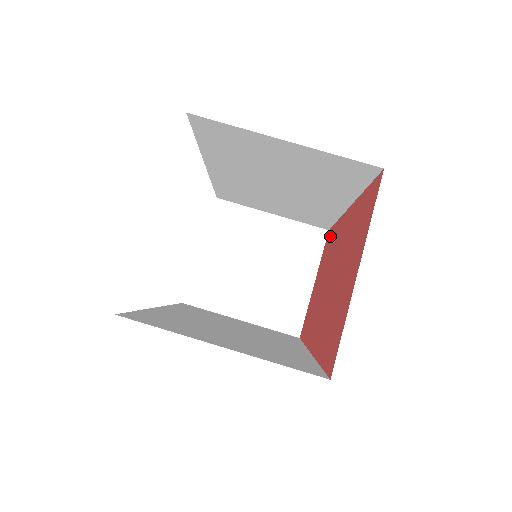
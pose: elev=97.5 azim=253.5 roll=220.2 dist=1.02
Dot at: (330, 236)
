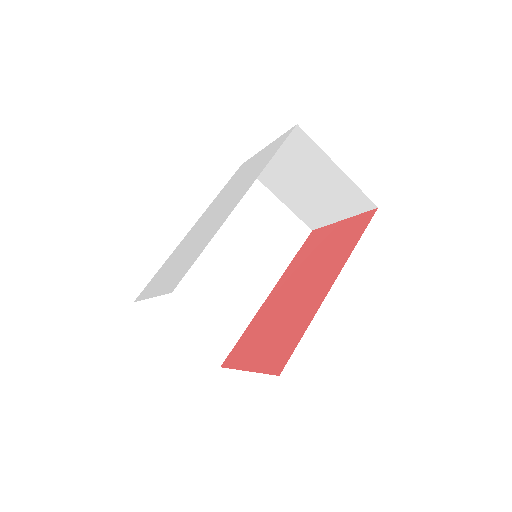
Dot at: (358, 231)
